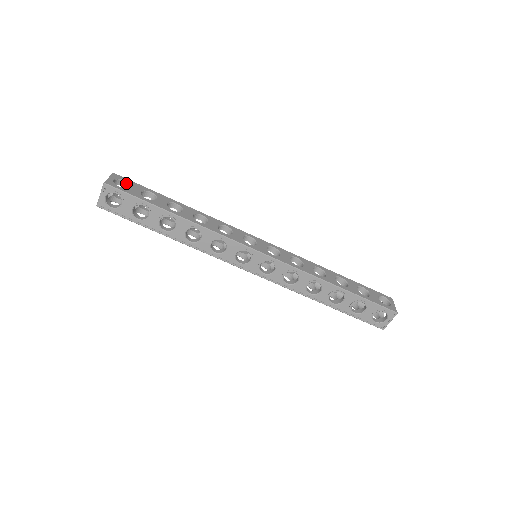
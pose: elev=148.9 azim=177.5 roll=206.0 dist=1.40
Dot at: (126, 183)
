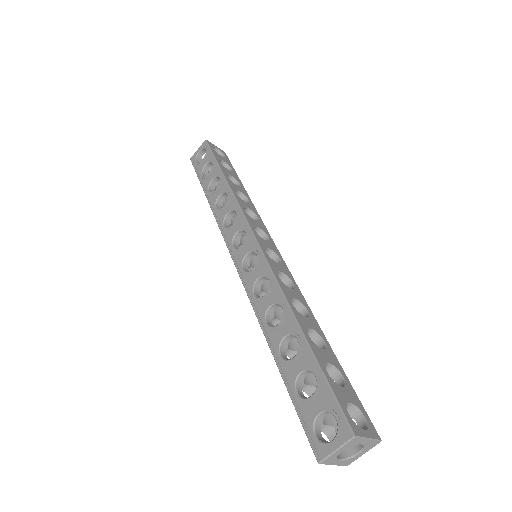
Dot at: occluded
